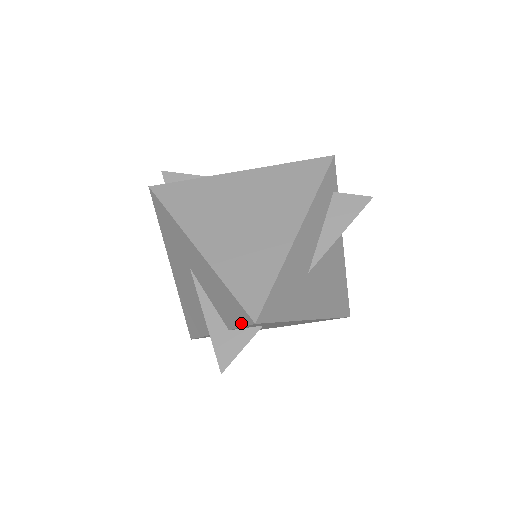
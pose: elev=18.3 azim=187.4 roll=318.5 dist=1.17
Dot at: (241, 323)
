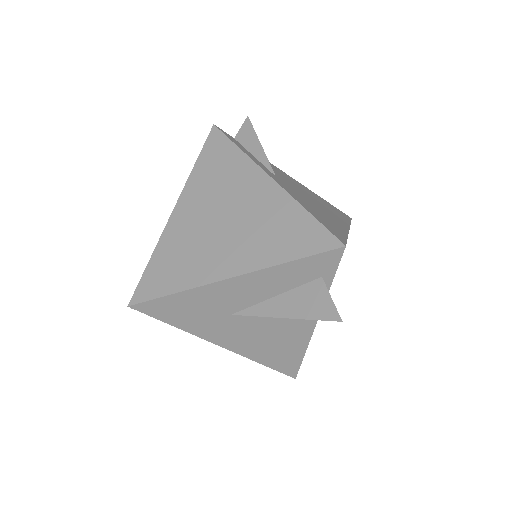
Dot at: occluded
